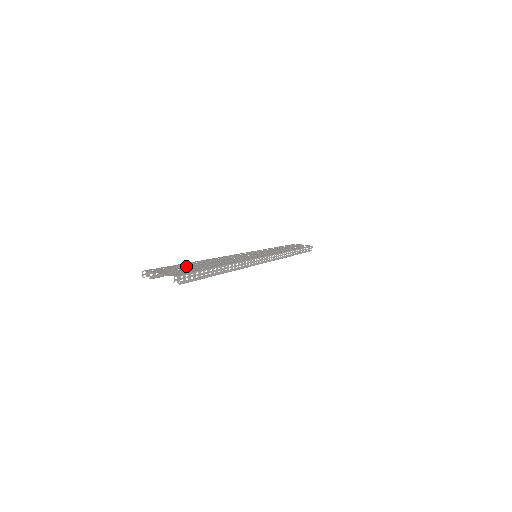
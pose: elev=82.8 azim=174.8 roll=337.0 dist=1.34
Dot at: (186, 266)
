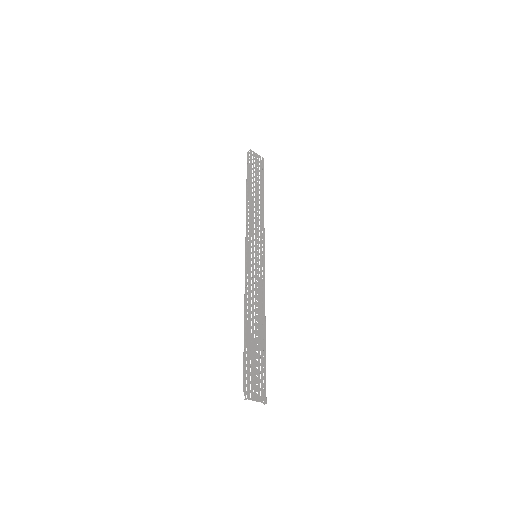
Dot at: (255, 360)
